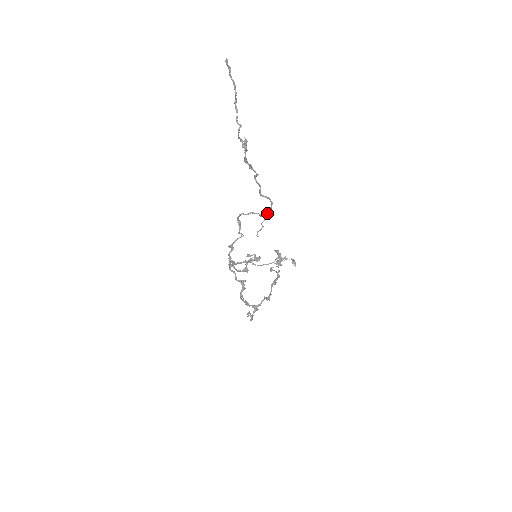
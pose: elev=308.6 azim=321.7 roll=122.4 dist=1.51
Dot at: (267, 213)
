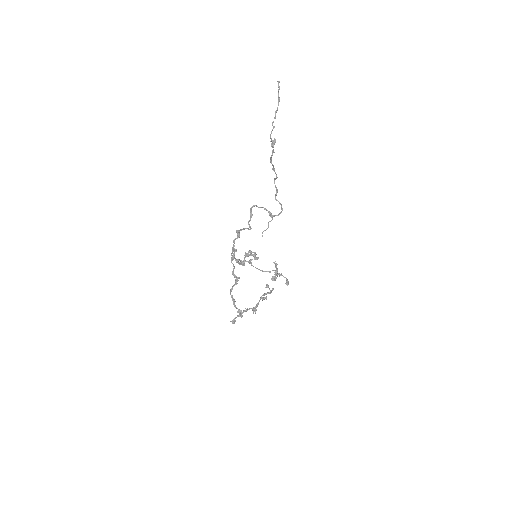
Dot at: (275, 215)
